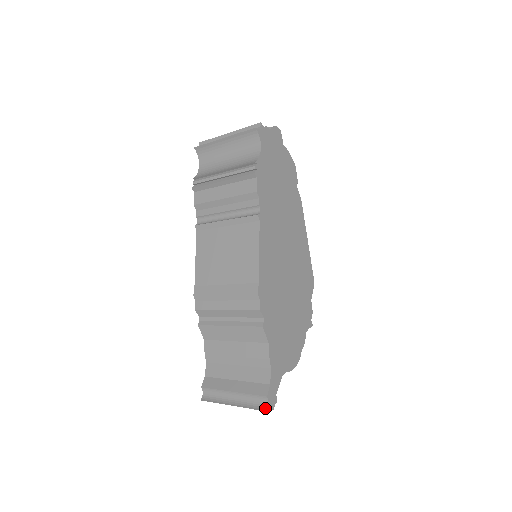
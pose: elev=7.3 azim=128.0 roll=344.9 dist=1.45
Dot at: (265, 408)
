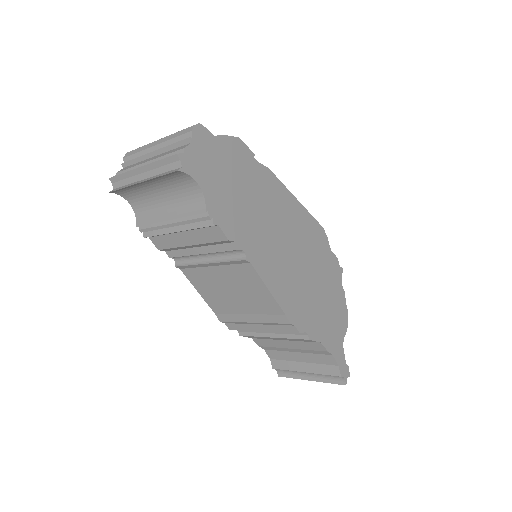
Dot at: (343, 382)
